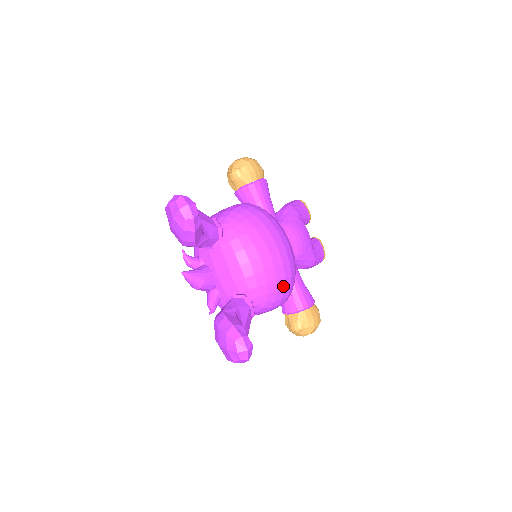
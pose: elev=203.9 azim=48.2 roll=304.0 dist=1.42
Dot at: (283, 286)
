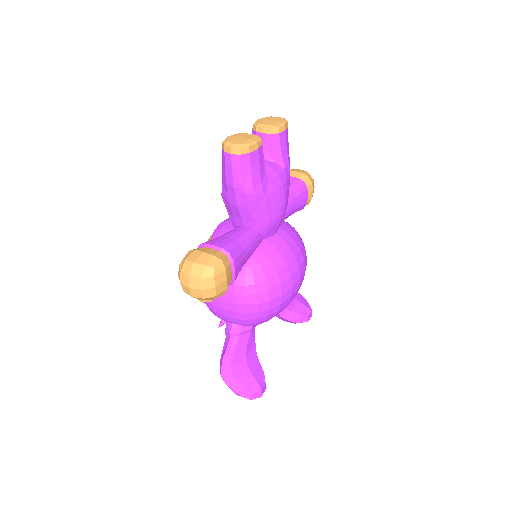
Dot at: occluded
